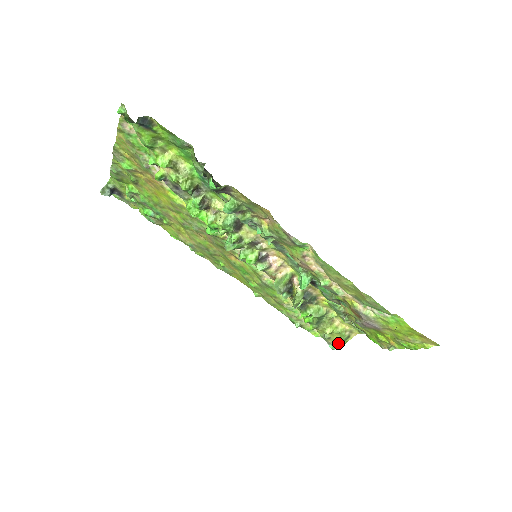
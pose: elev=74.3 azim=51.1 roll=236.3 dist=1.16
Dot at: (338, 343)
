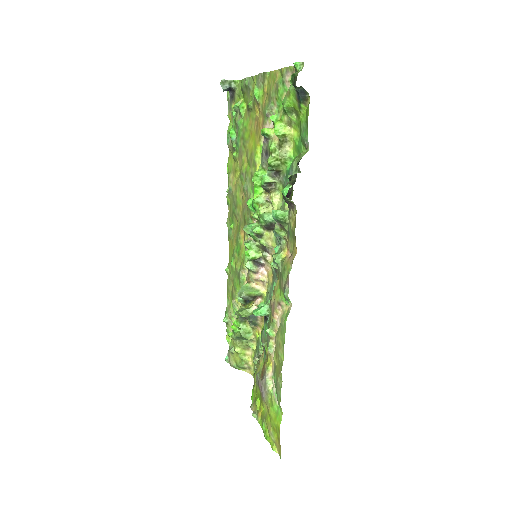
Dot at: (233, 363)
